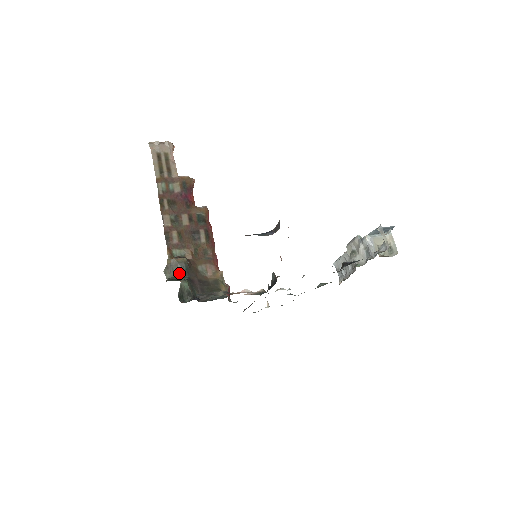
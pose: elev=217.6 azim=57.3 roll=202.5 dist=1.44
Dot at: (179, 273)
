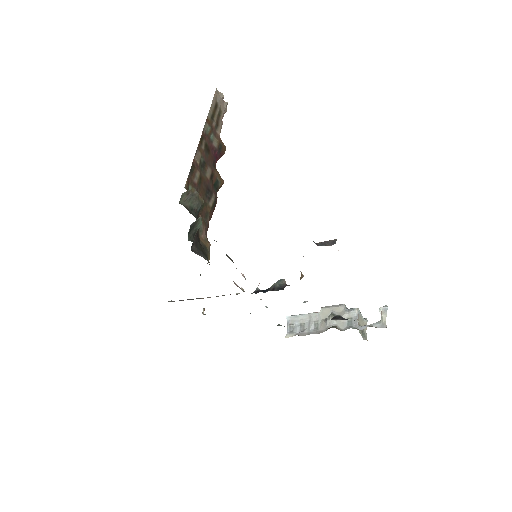
Dot at: (192, 208)
